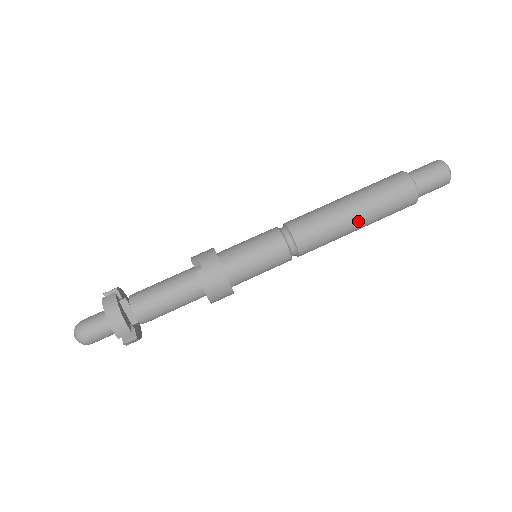
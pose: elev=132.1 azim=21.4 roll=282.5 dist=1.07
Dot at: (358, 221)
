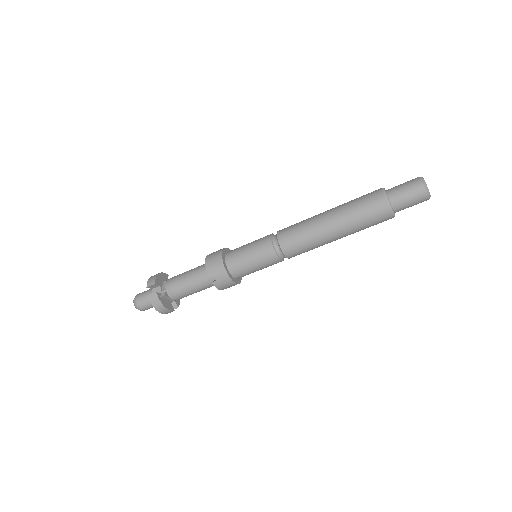
Dot at: occluded
